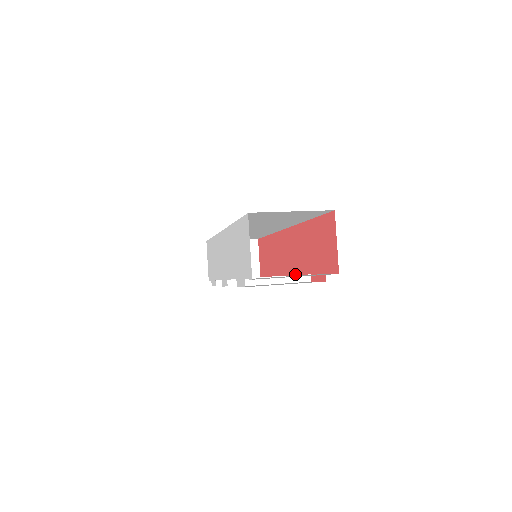
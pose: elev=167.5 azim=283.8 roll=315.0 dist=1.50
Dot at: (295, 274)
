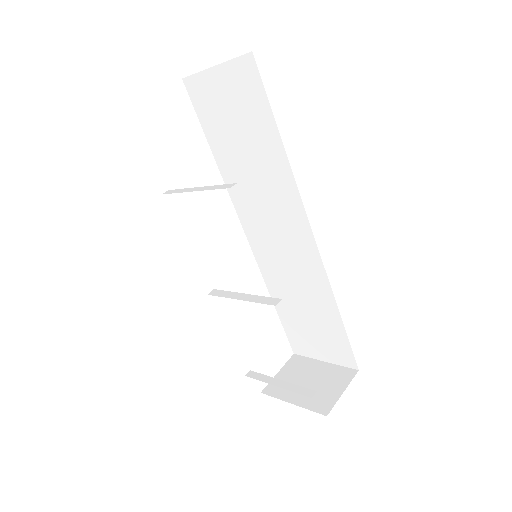
Dot at: occluded
